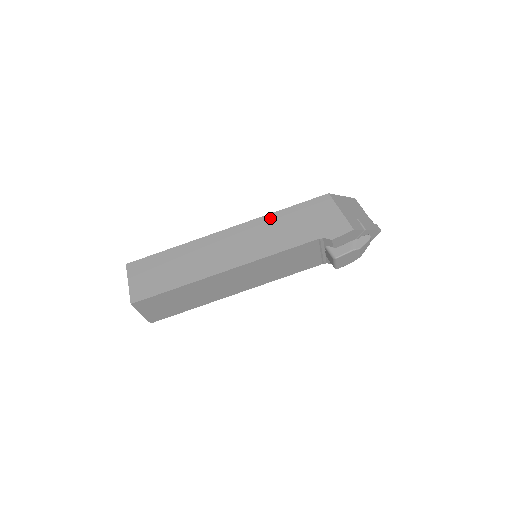
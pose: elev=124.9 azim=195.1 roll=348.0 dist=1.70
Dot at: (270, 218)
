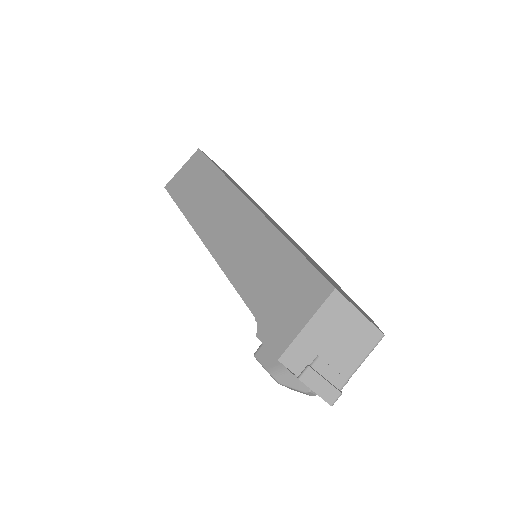
Dot at: (274, 237)
